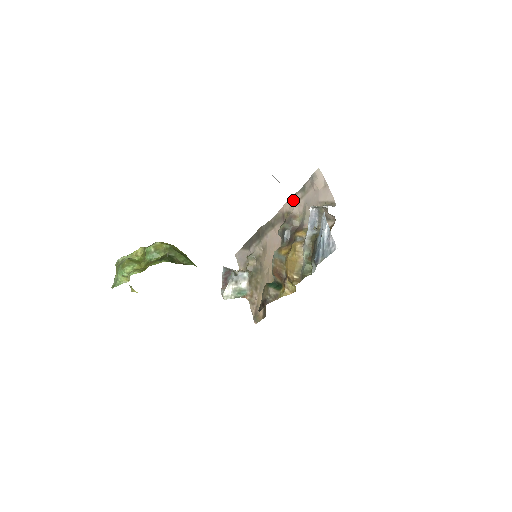
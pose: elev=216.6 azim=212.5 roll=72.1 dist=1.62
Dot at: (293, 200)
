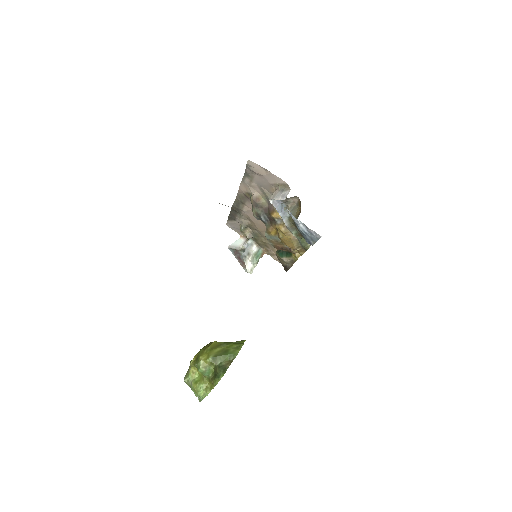
Dot at: (244, 184)
